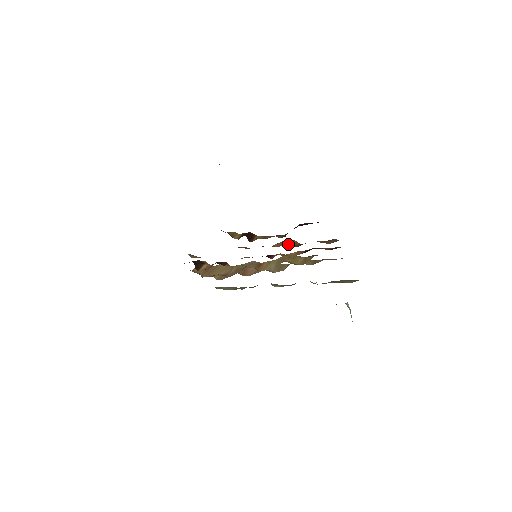
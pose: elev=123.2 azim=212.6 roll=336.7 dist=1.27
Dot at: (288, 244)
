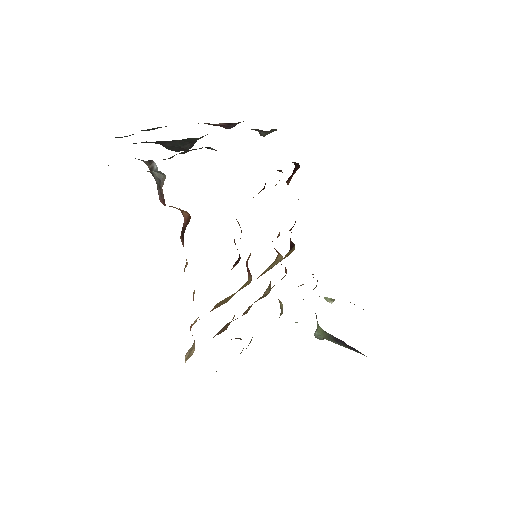
Dot at: occluded
